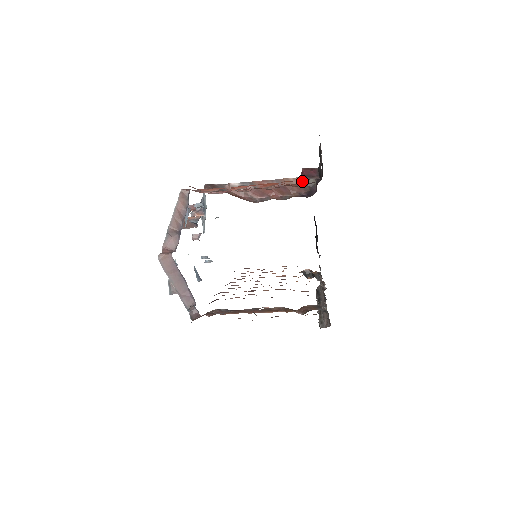
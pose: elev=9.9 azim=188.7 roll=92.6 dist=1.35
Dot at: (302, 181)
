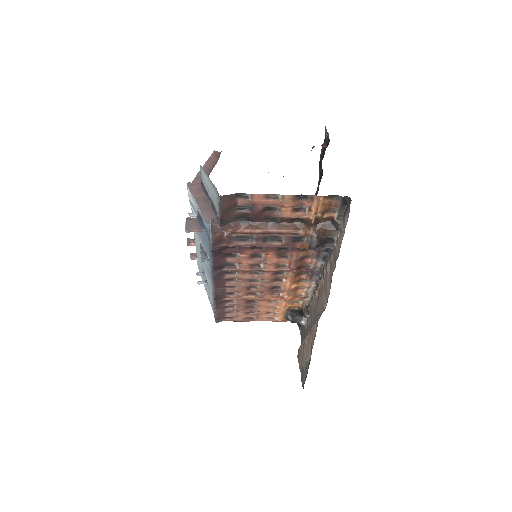
Dot at: occluded
